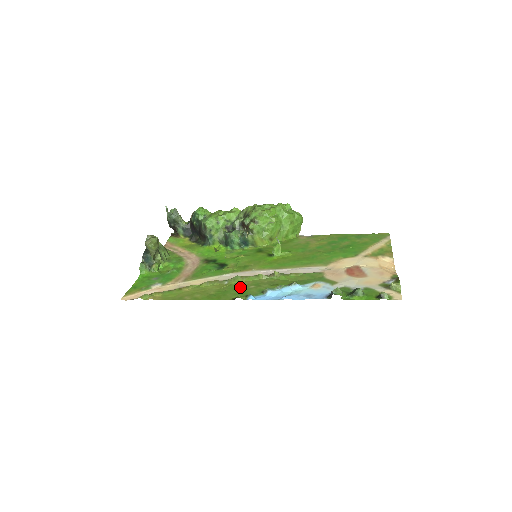
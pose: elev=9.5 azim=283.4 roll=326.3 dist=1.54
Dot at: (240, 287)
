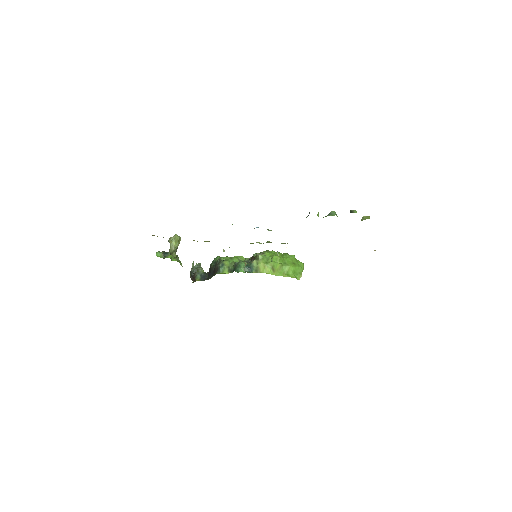
Dot at: occluded
